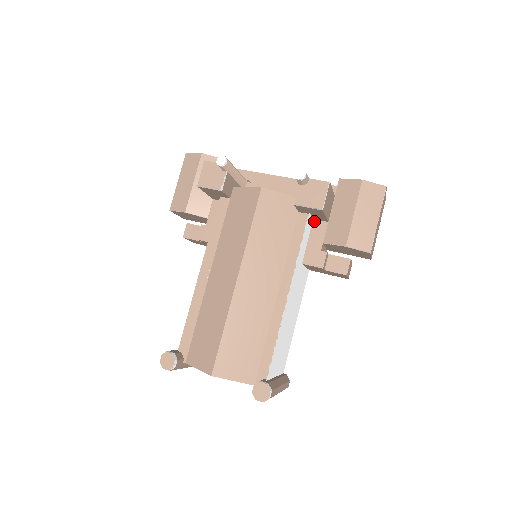
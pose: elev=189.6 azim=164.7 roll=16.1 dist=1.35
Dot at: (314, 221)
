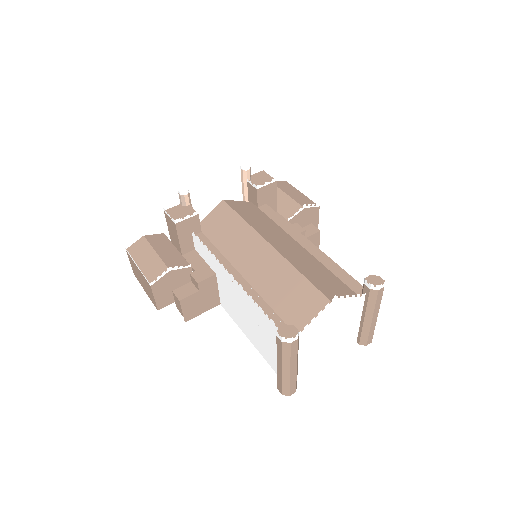
Dot at: occluded
